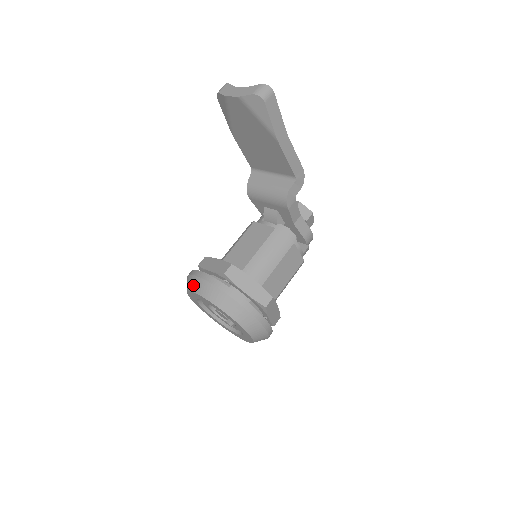
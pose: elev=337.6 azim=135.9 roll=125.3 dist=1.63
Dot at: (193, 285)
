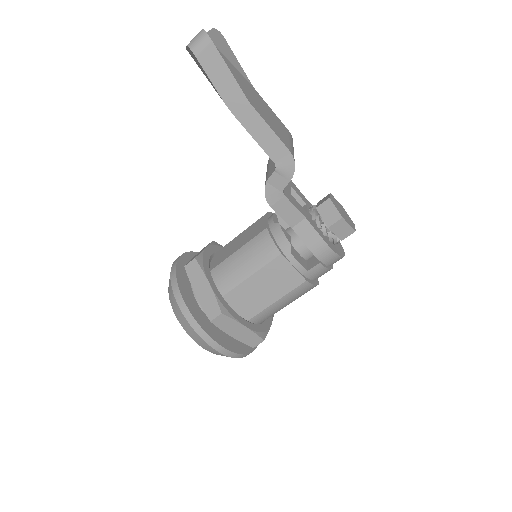
Dot at: occluded
